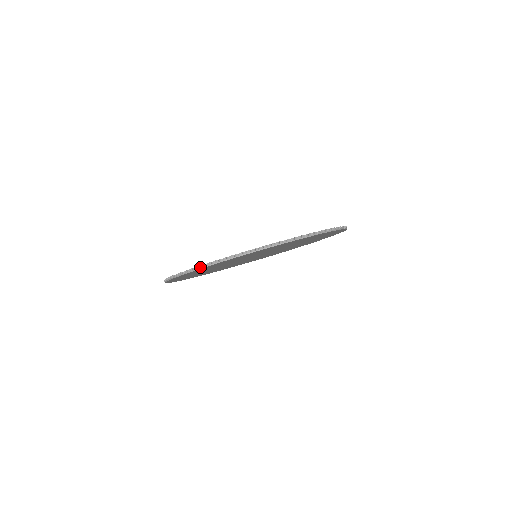
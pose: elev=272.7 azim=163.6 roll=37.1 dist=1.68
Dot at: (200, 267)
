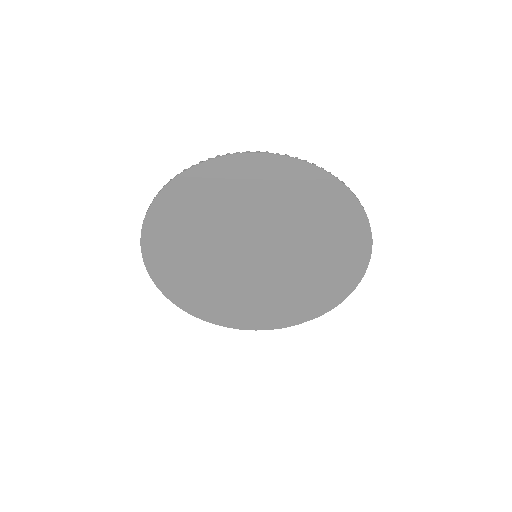
Dot at: (168, 187)
